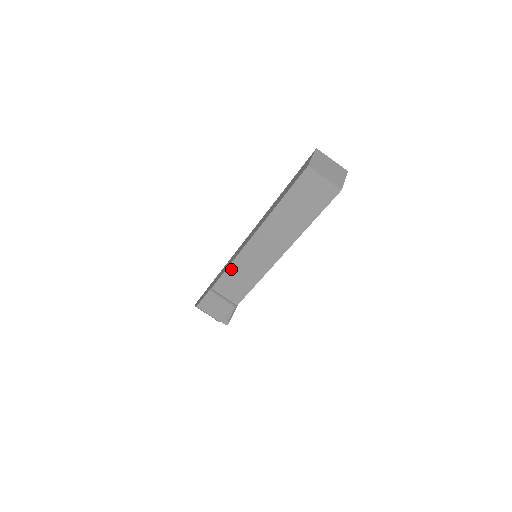
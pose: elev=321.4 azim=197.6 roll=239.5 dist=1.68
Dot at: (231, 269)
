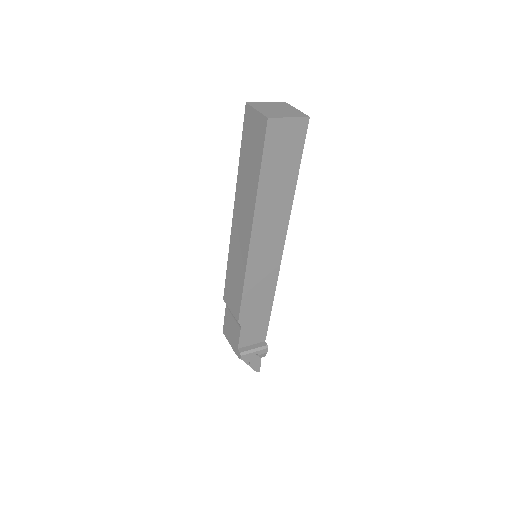
Dot at: (229, 267)
